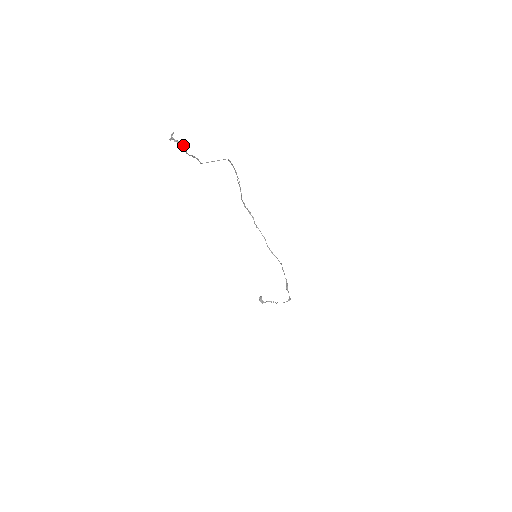
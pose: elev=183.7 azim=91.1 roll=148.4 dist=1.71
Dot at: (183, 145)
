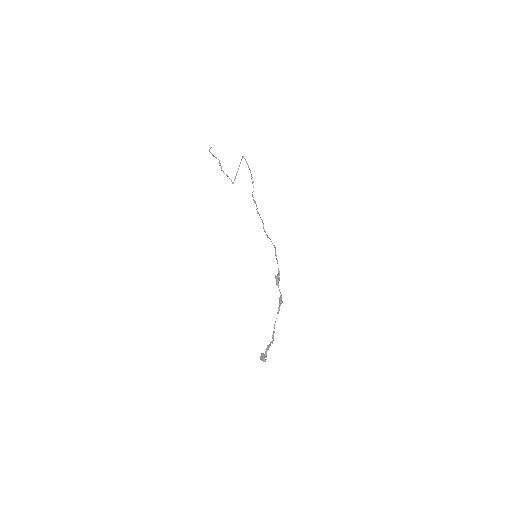
Dot at: (219, 161)
